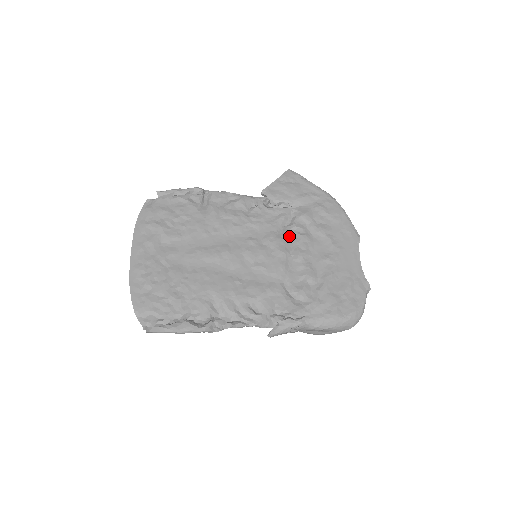
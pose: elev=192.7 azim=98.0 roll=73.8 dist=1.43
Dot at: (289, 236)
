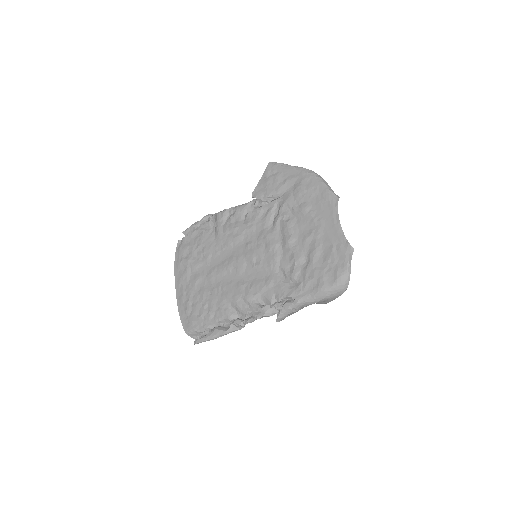
Dot at: (277, 227)
